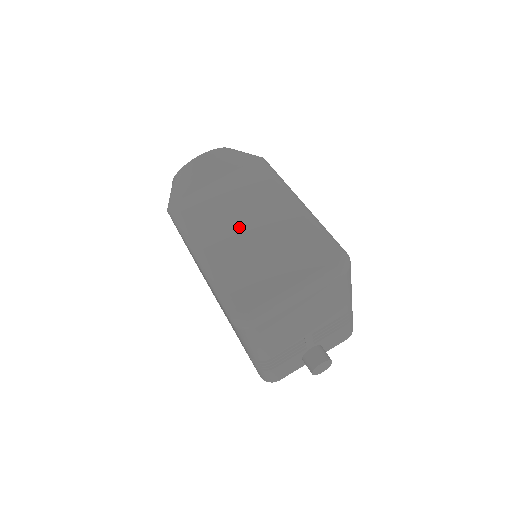
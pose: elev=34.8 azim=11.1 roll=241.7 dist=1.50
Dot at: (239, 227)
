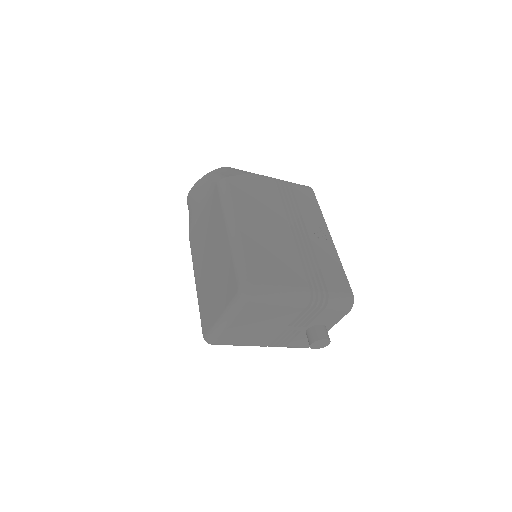
Dot at: (207, 258)
